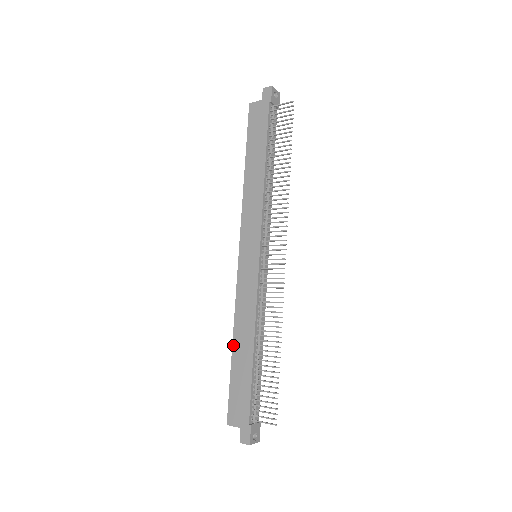
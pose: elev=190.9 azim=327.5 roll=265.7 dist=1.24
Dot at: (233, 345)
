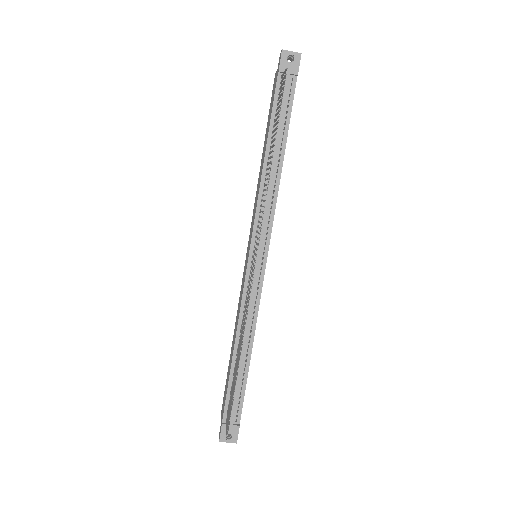
Dot at: (232, 342)
